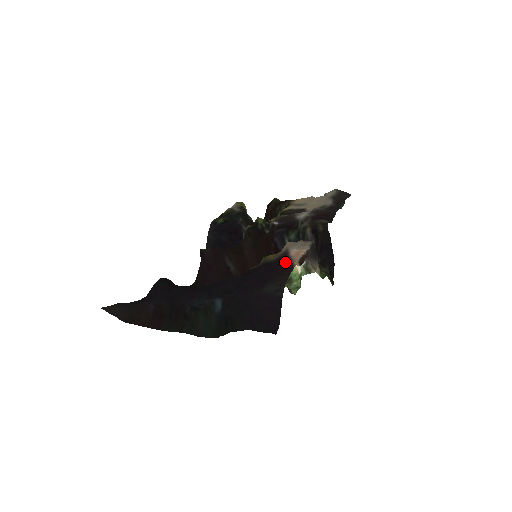
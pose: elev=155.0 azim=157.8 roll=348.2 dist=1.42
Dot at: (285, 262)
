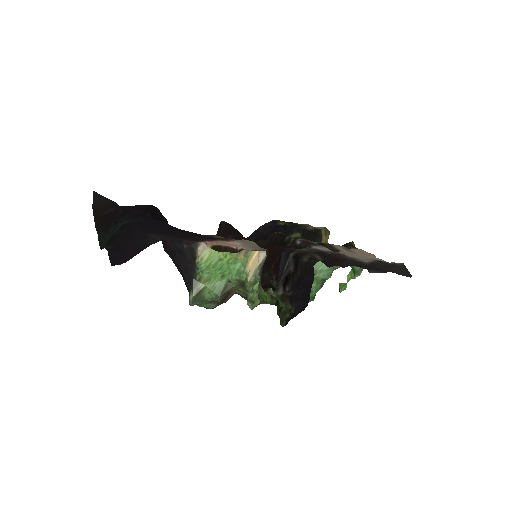
Dot at: (207, 239)
